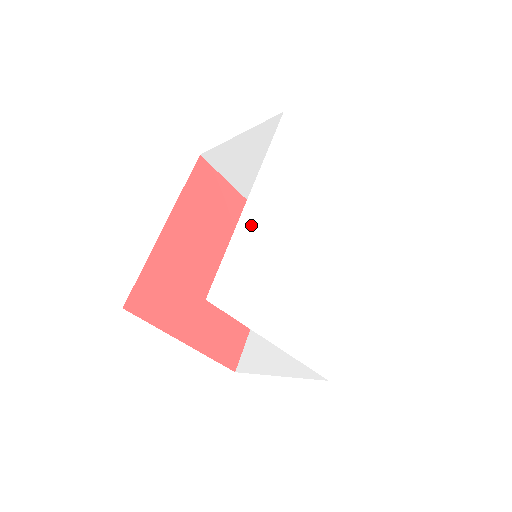
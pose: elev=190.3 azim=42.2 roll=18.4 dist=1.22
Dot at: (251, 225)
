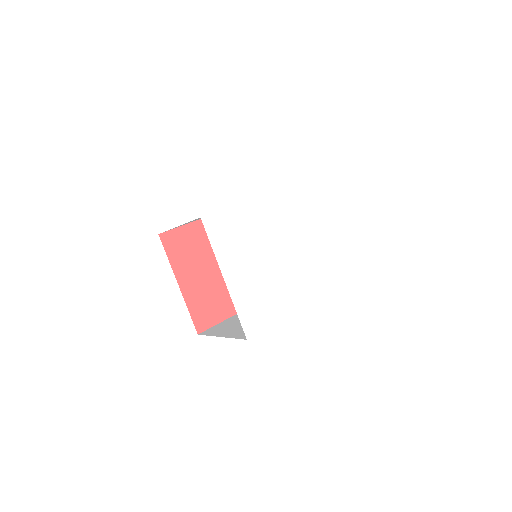
Dot at: (255, 209)
